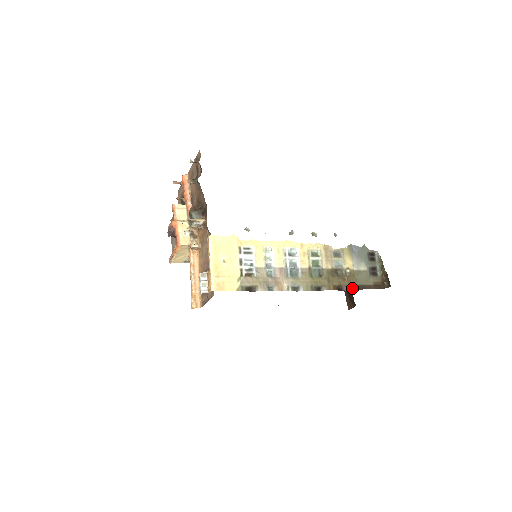
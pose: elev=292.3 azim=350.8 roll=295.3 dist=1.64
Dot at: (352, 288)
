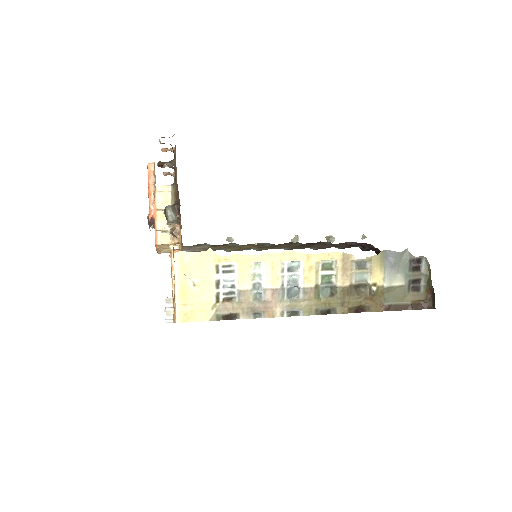
Dot at: (377, 309)
